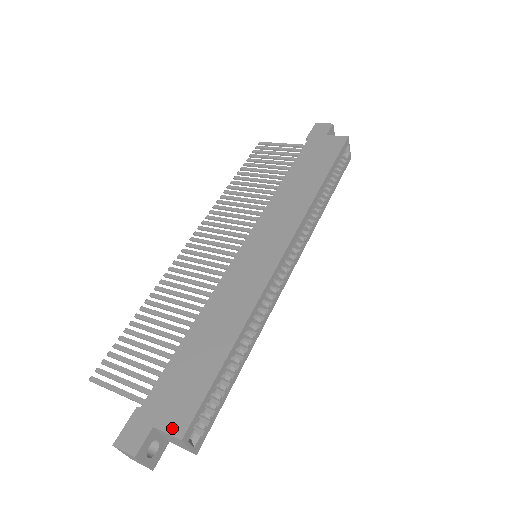
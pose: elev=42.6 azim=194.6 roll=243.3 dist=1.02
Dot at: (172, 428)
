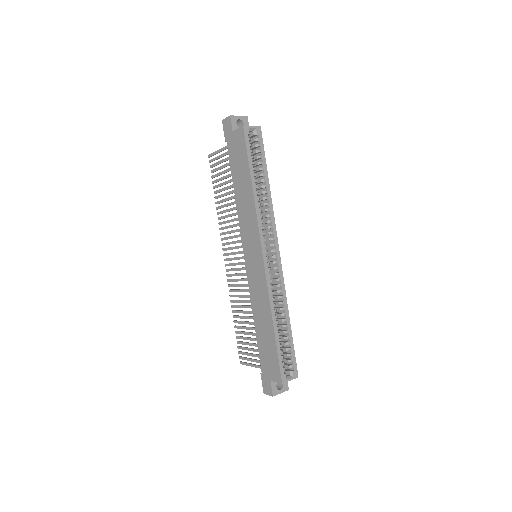
Dot at: (276, 379)
